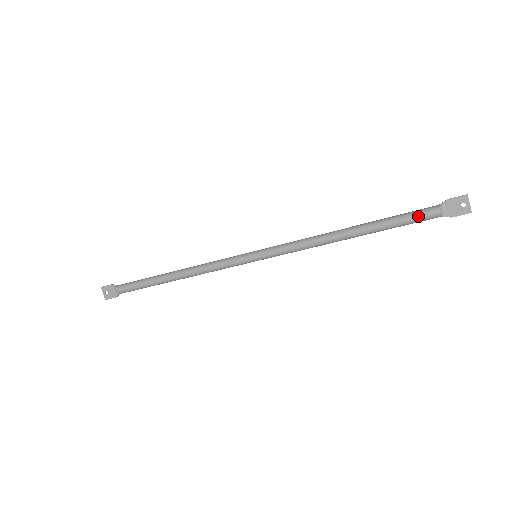
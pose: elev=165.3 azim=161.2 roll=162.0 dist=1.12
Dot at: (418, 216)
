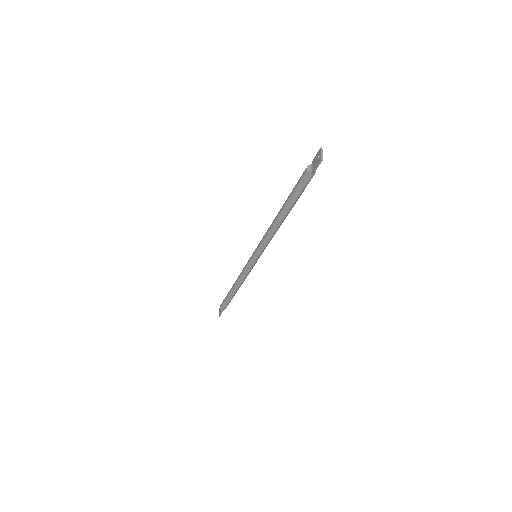
Dot at: (299, 179)
